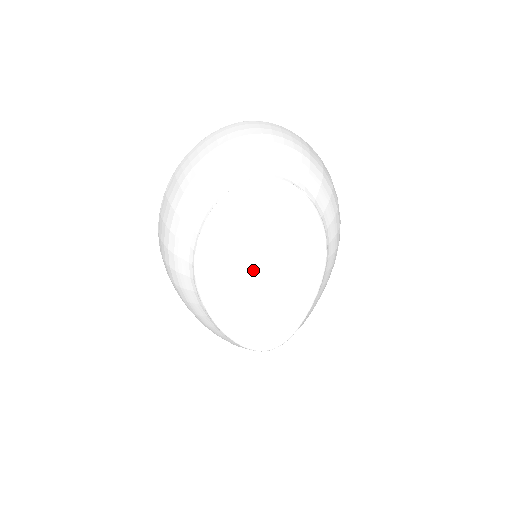
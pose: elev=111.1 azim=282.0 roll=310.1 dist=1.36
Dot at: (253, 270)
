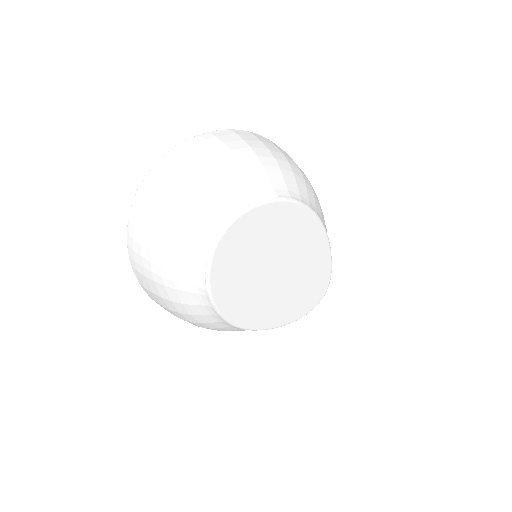
Dot at: (271, 280)
